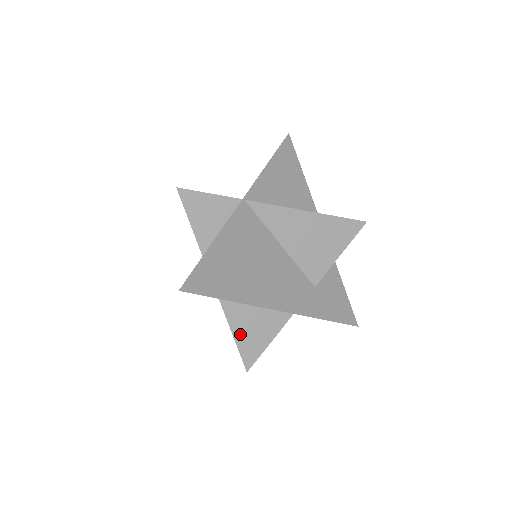
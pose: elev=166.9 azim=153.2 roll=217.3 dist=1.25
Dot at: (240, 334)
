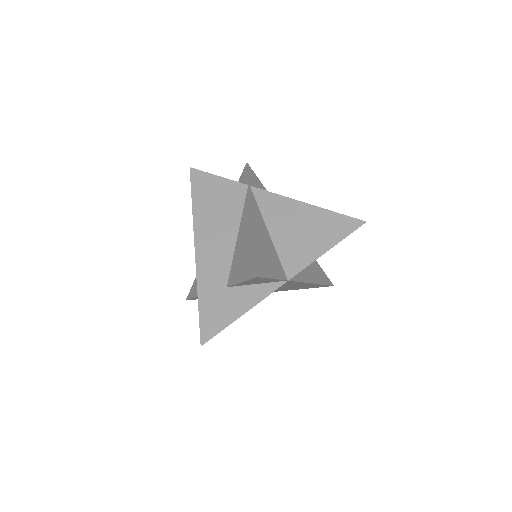
Dot at: occluded
